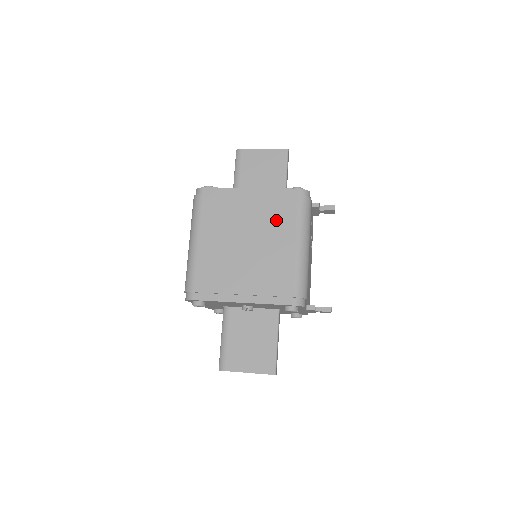
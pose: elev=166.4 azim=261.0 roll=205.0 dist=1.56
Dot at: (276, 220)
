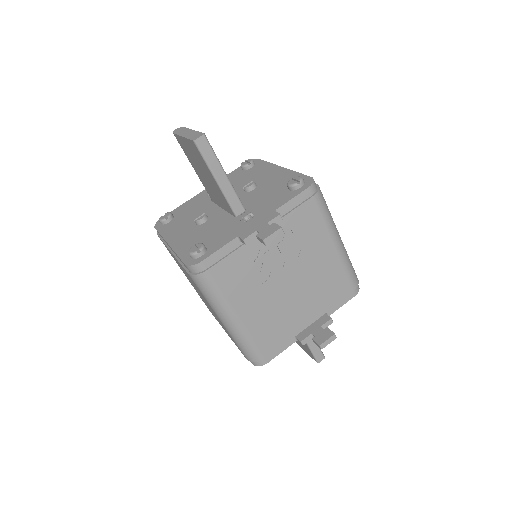
Dot at: occluded
